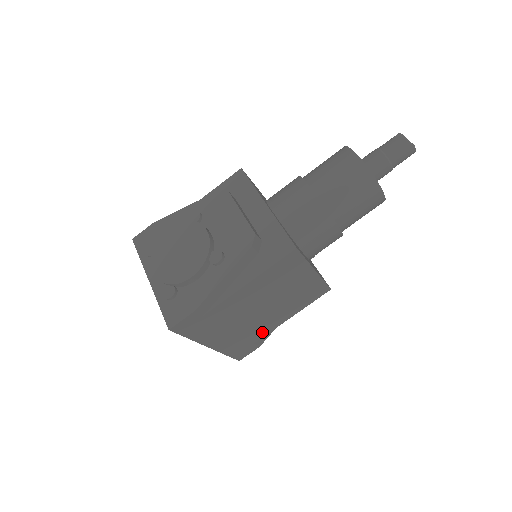
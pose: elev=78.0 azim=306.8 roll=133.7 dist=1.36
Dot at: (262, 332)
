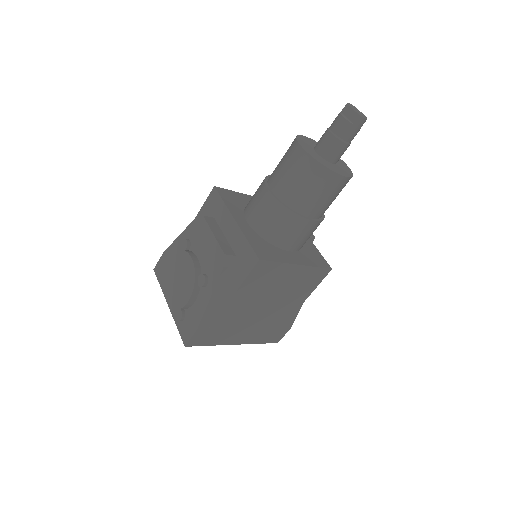
Dot at: (283, 319)
